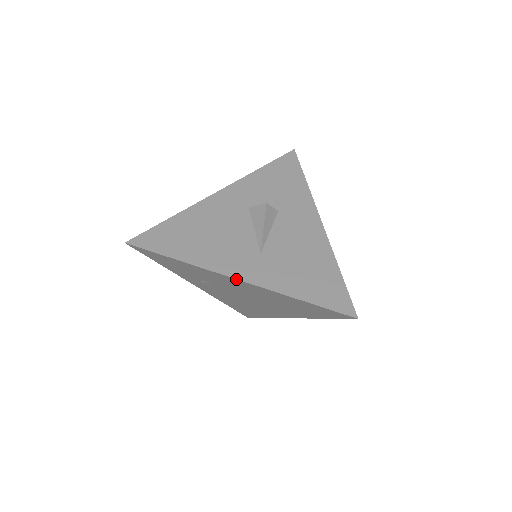
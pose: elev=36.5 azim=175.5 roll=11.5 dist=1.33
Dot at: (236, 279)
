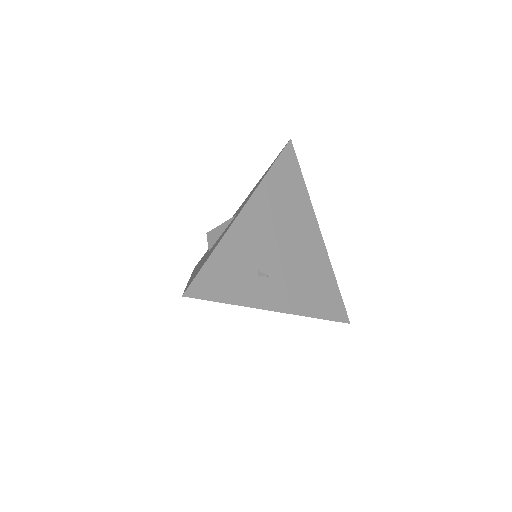
Dot at: (243, 209)
